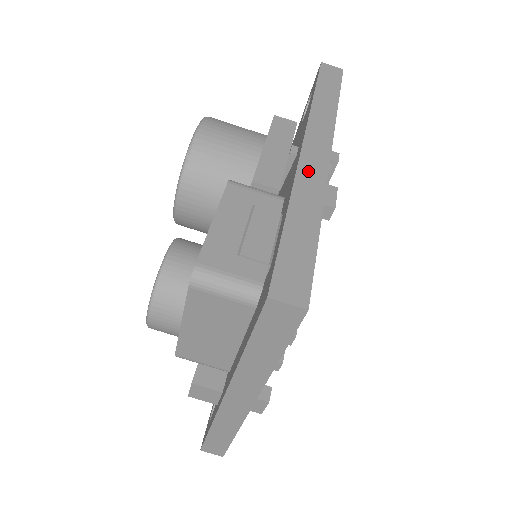
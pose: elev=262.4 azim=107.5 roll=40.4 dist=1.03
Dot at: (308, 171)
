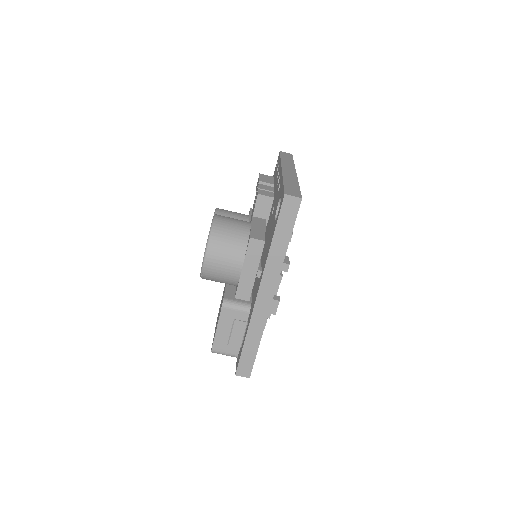
Dot at: (258, 313)
